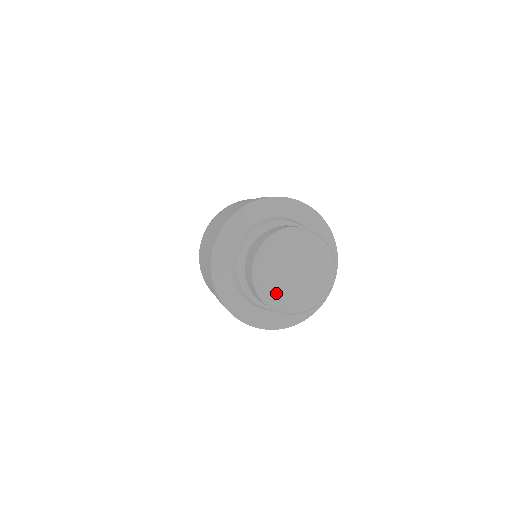
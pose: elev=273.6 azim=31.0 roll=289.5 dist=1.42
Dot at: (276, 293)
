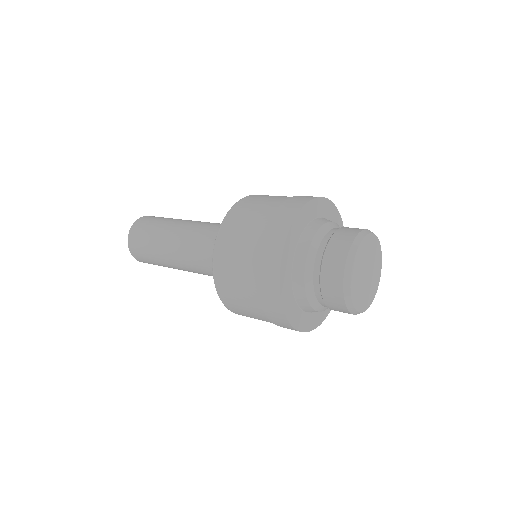
Dot at: (357, 294)
